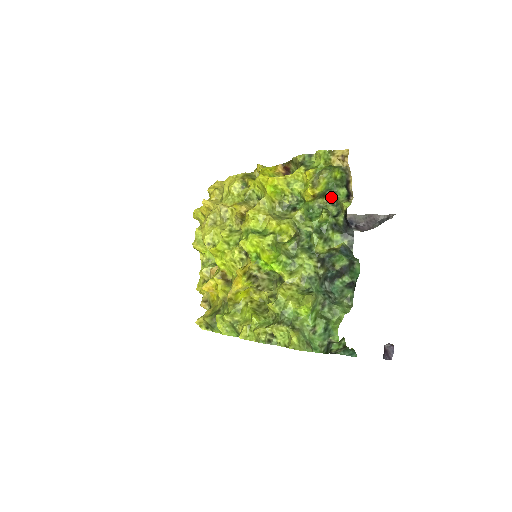
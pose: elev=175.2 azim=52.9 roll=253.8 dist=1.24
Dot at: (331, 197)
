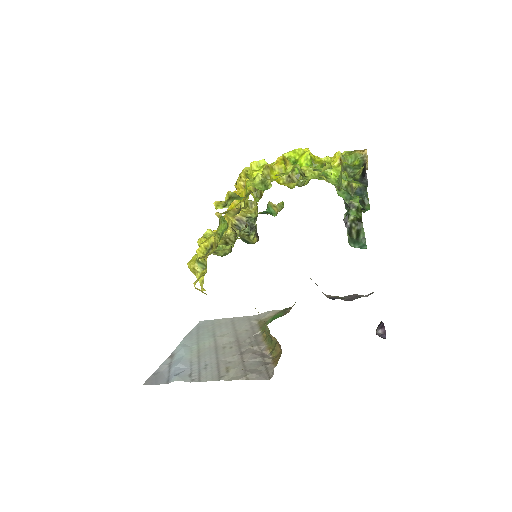
Dot at: (349, 175)
